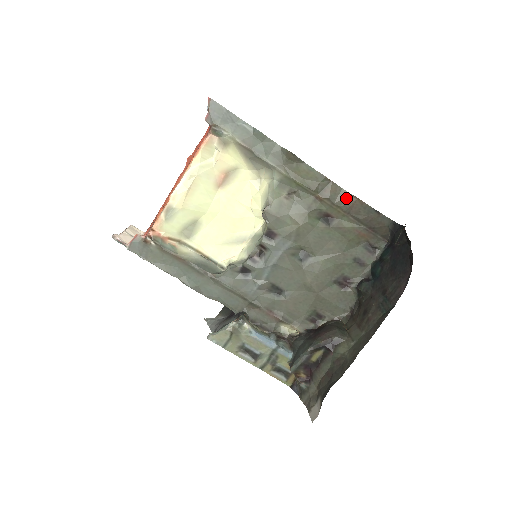
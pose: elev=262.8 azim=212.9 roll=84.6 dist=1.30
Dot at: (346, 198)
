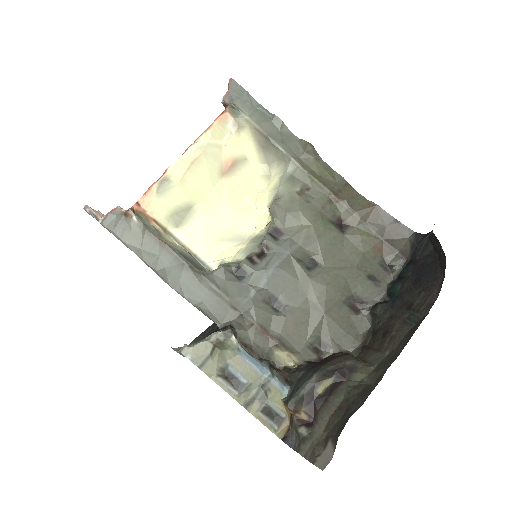
Dot at: (363, 204)
